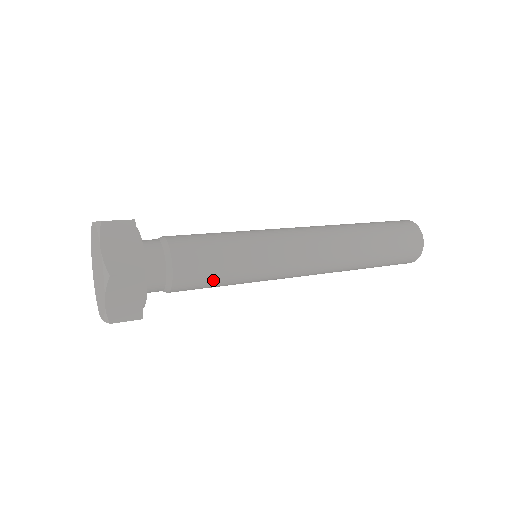
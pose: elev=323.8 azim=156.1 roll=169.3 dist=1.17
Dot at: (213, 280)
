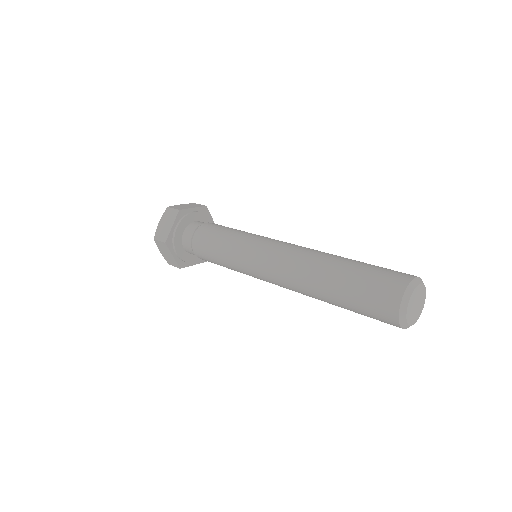
Dot at: (212, 244)
